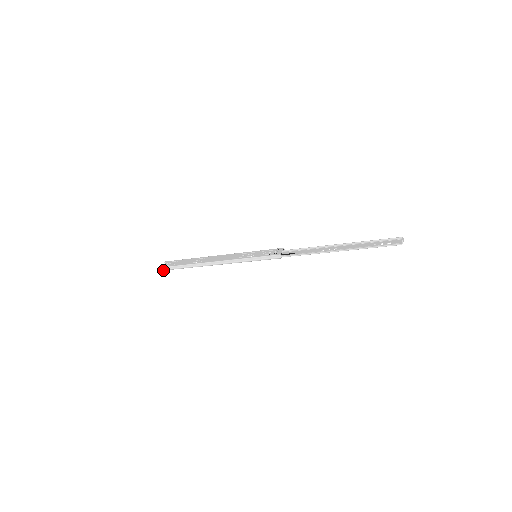
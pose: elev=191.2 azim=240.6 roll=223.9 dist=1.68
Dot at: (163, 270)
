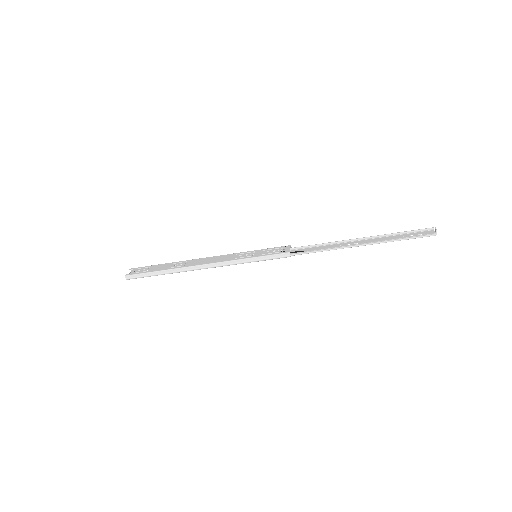
Dot at: occluded
